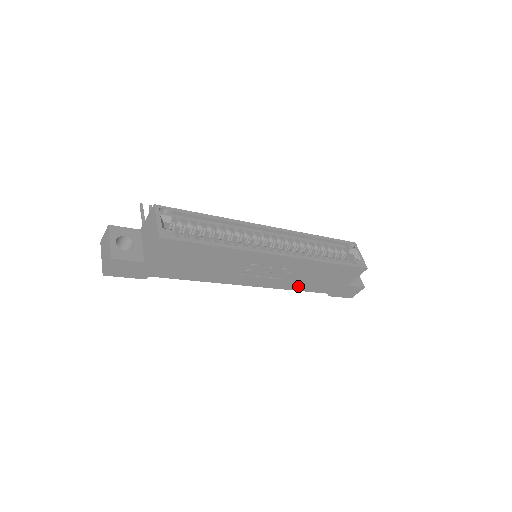
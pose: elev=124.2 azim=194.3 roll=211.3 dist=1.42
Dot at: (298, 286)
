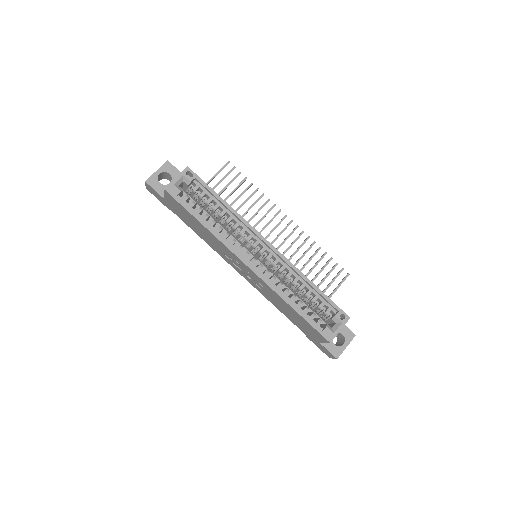
Dot at: (276, 304)
